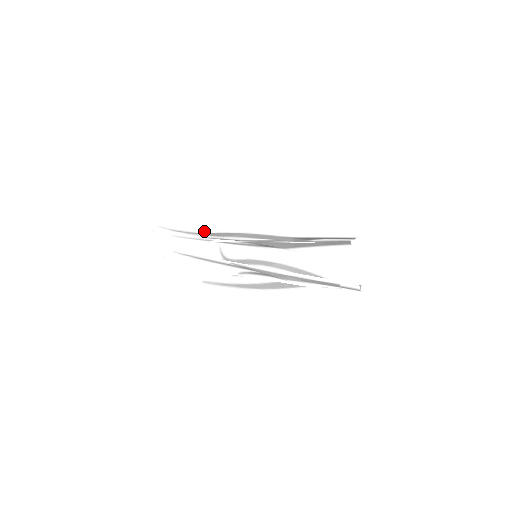
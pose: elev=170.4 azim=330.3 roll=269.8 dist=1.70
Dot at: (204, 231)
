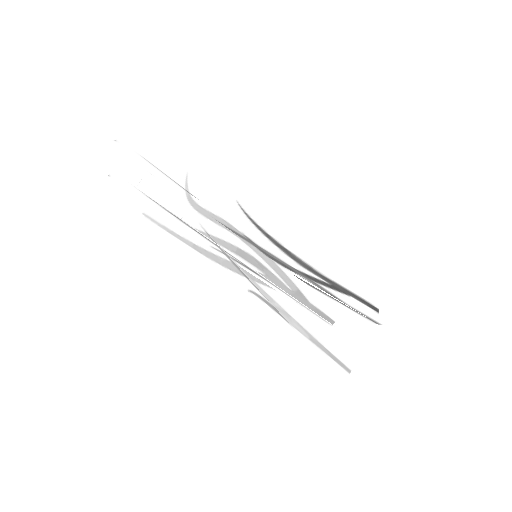
Dot at: (224, 223)
